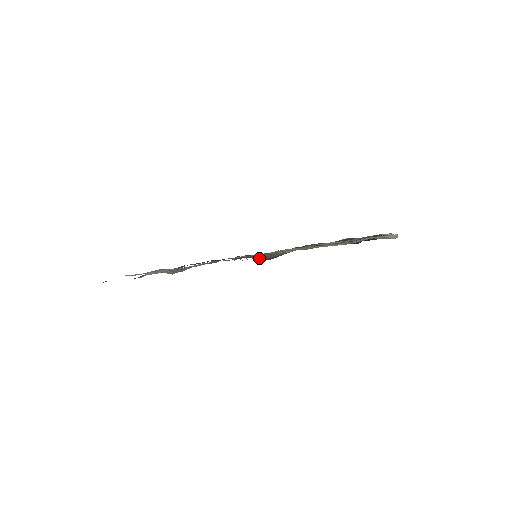
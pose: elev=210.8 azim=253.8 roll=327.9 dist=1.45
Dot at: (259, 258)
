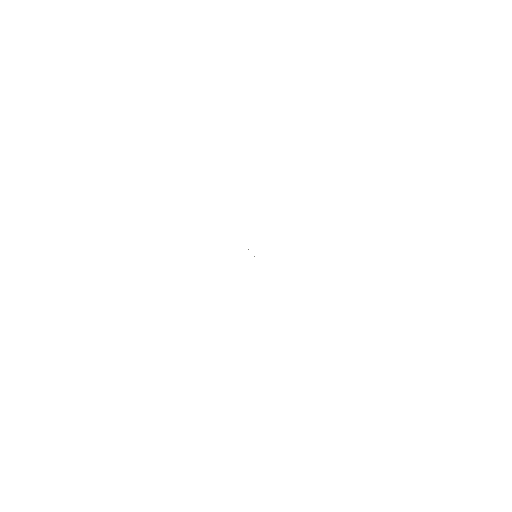
Dot at: occluded
